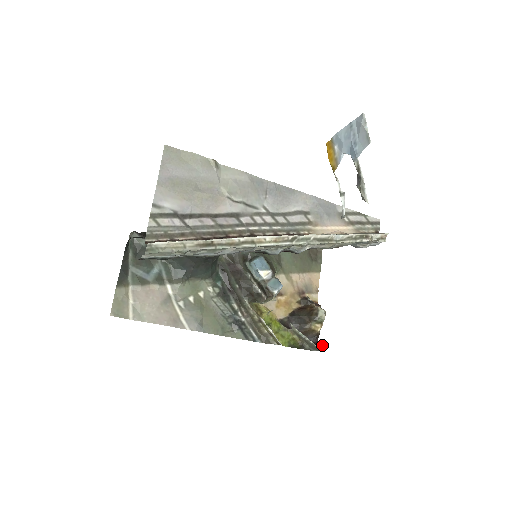
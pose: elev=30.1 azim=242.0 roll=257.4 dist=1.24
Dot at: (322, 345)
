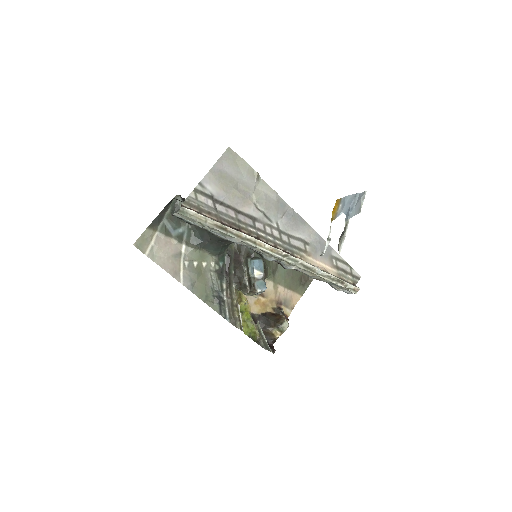
Dot at: occluded
